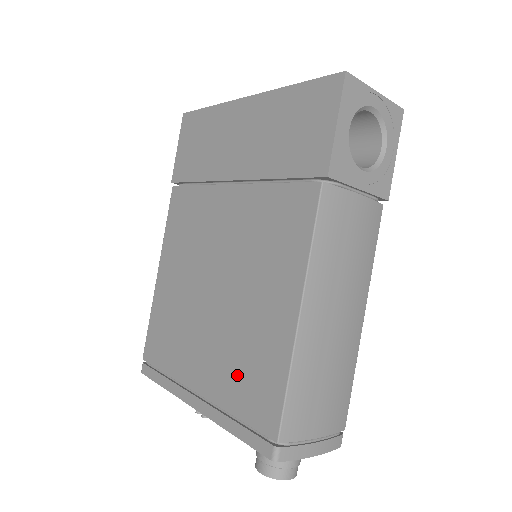
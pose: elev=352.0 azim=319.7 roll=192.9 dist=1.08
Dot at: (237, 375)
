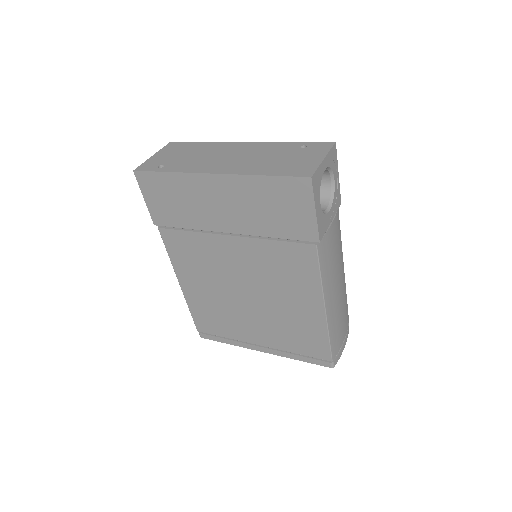
Dot at: (290, 337)
